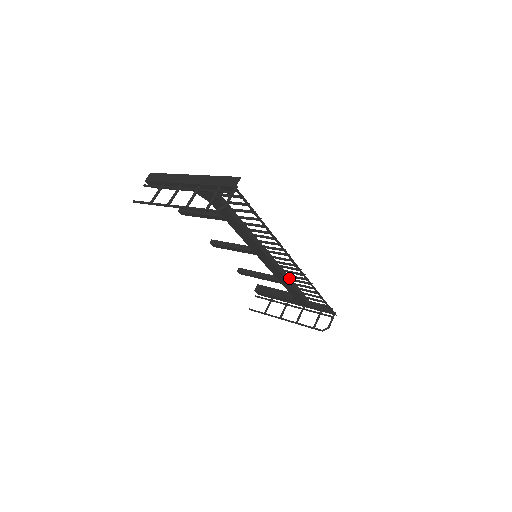
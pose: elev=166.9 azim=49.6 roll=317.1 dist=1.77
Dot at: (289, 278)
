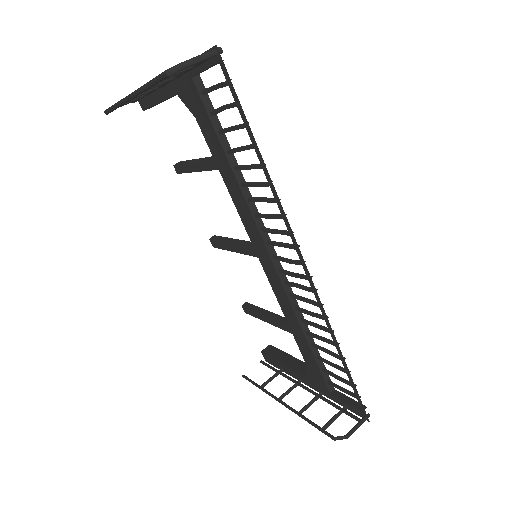
Dot at: (302, 318)
